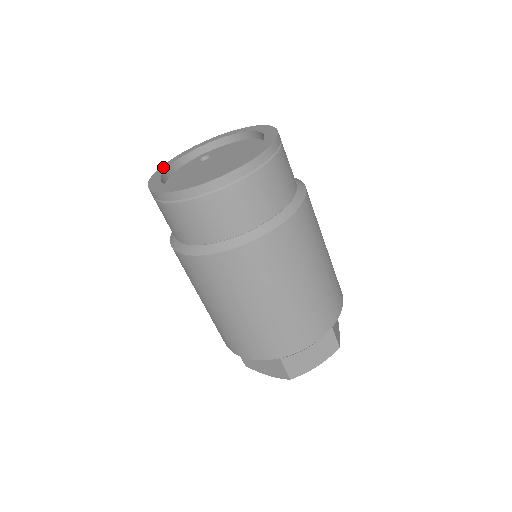
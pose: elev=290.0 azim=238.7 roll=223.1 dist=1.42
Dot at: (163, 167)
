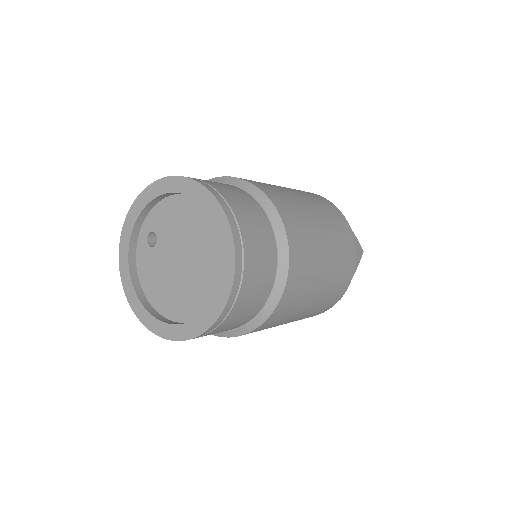
Dot at: (124, 277)
